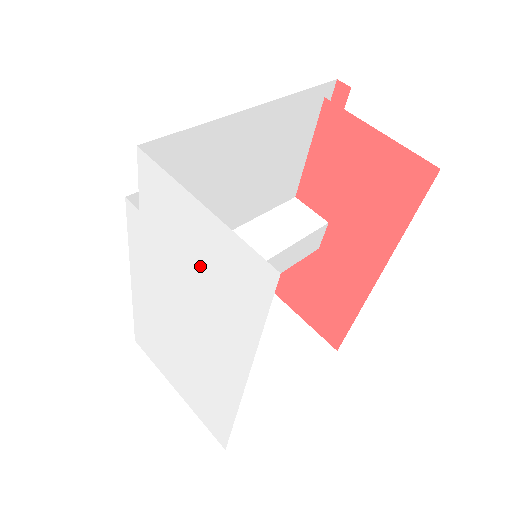
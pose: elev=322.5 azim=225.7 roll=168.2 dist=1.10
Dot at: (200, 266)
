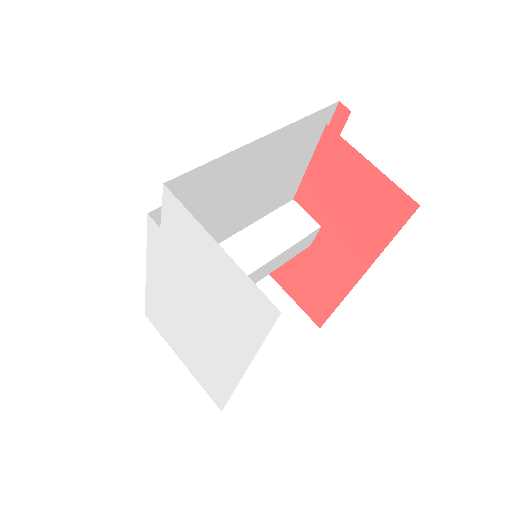
Dot at: (213, 285)
